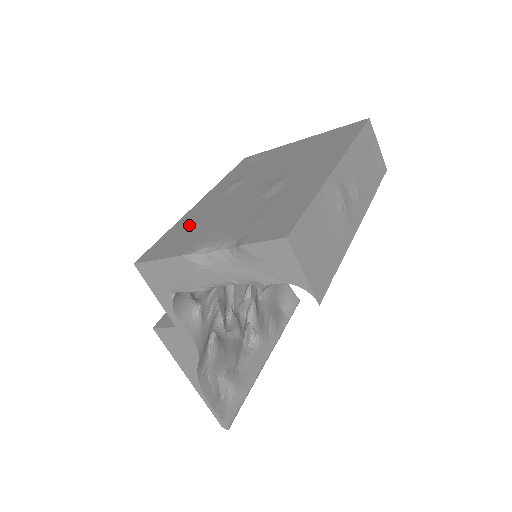
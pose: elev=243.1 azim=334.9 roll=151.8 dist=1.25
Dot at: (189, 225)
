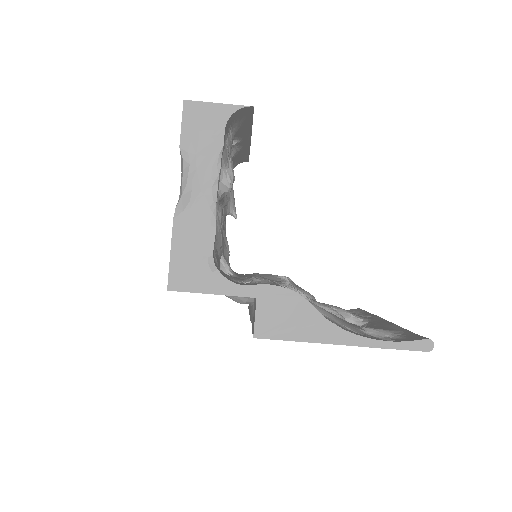
Dot at: occluded
